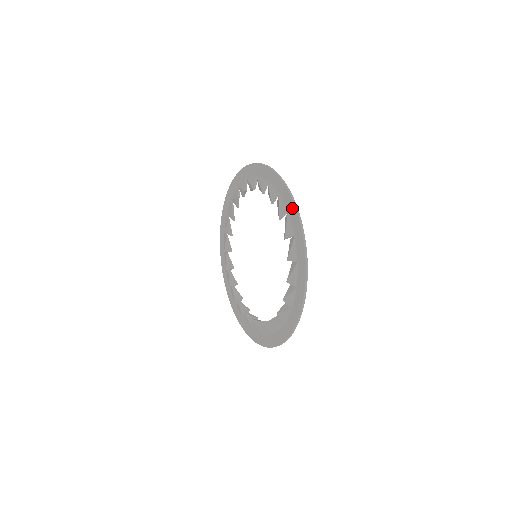
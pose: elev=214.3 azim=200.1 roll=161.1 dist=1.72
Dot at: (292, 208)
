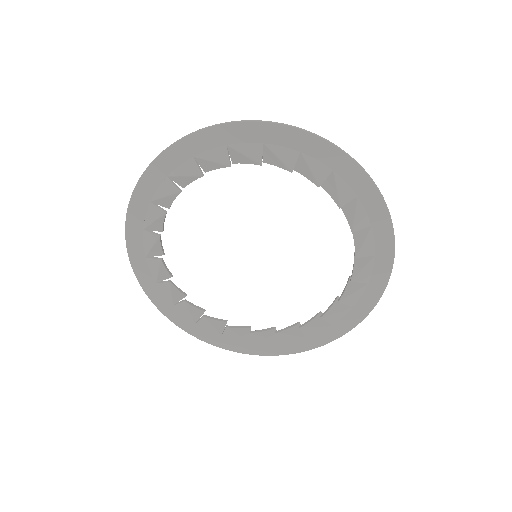
Dot at: (387, 258)
